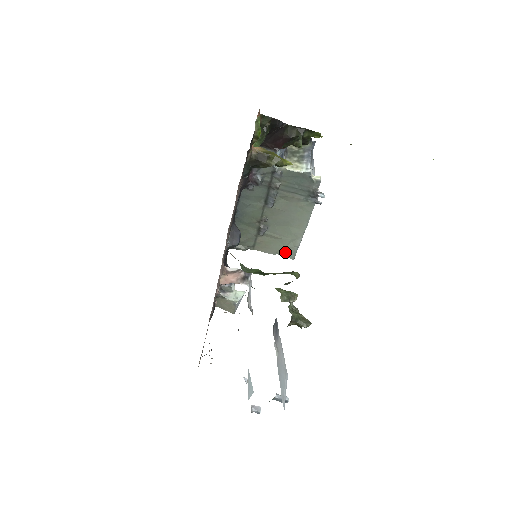
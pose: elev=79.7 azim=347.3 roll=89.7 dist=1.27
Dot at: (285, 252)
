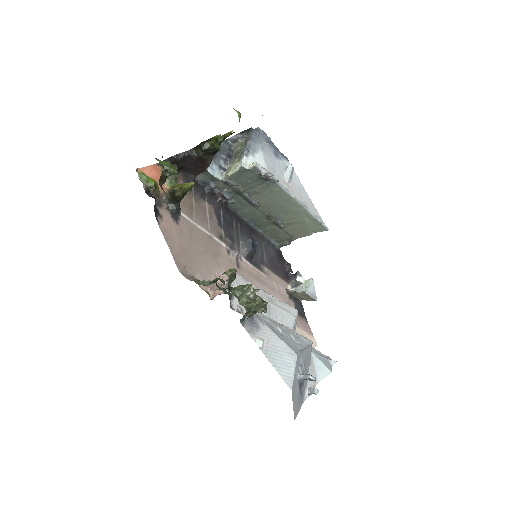
Dot at: (315, 228)
